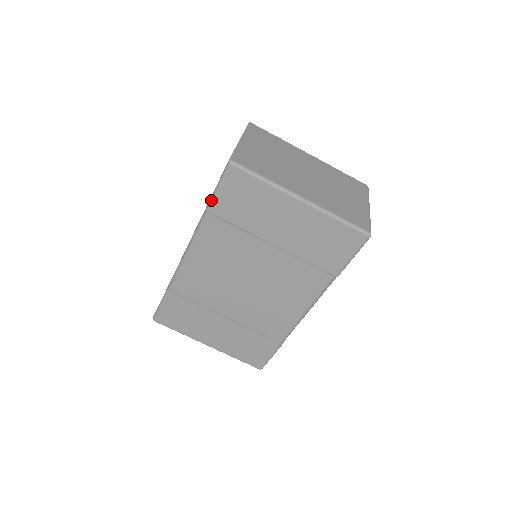
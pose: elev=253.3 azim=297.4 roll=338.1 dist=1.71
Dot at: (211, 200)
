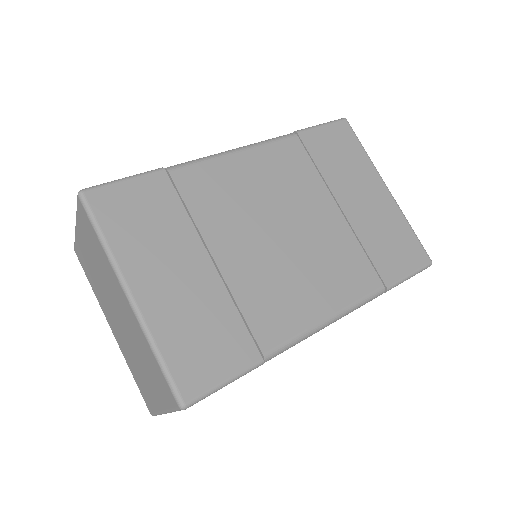
Dot at: (308, 128)
